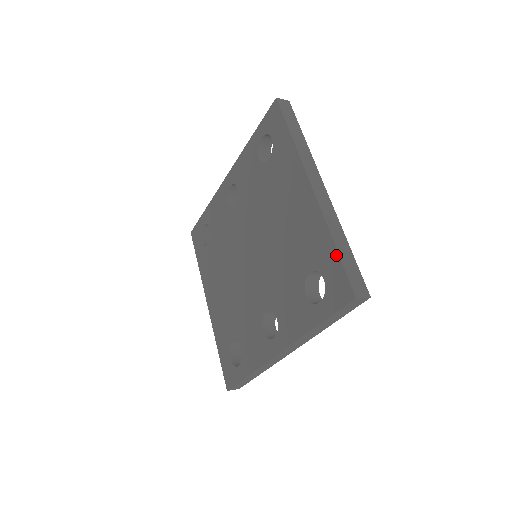
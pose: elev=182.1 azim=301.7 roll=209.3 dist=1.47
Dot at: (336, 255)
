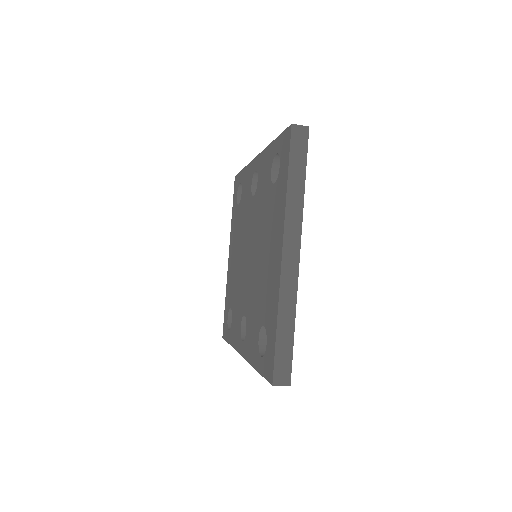
Dot at: (275, 337)
